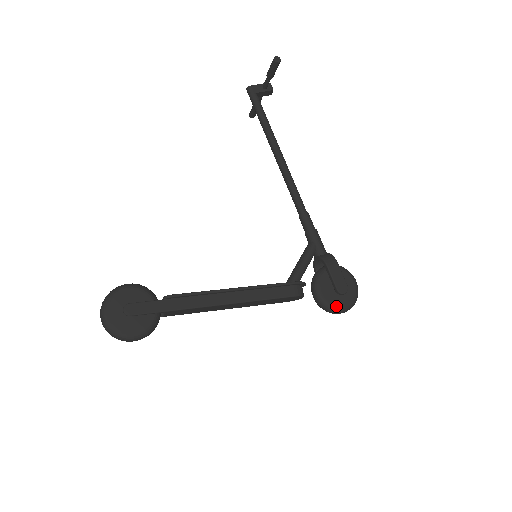
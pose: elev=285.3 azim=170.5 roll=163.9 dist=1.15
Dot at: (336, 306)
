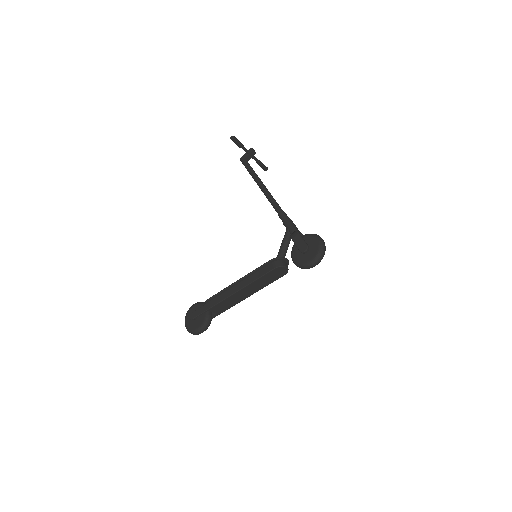
Dot at: (306, 262)
